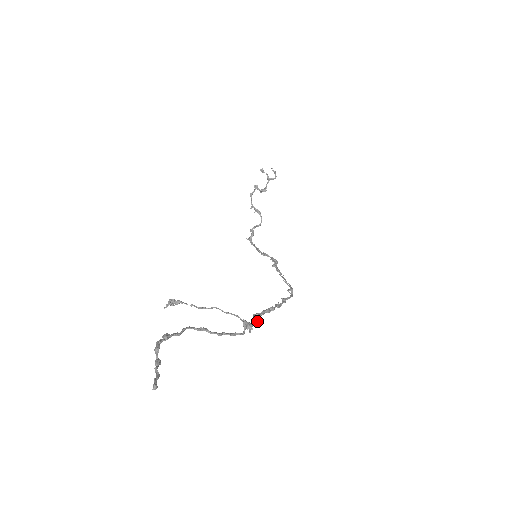
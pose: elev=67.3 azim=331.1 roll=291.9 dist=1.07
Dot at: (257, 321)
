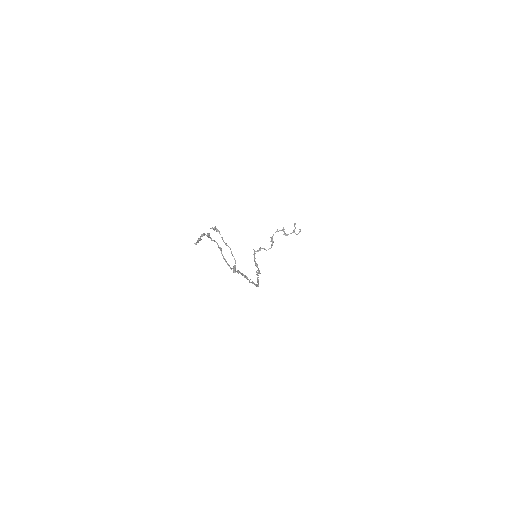
Dot at: (238, 273)
